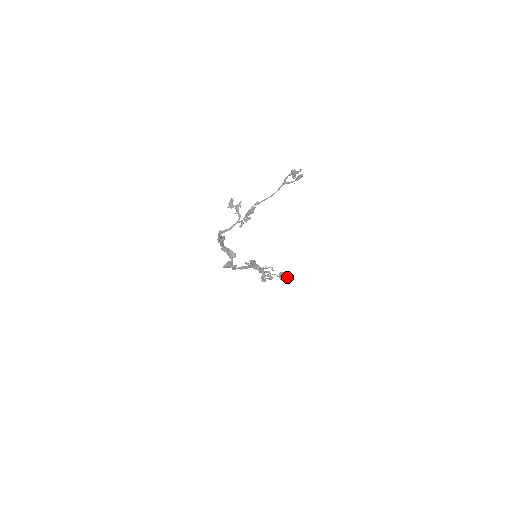
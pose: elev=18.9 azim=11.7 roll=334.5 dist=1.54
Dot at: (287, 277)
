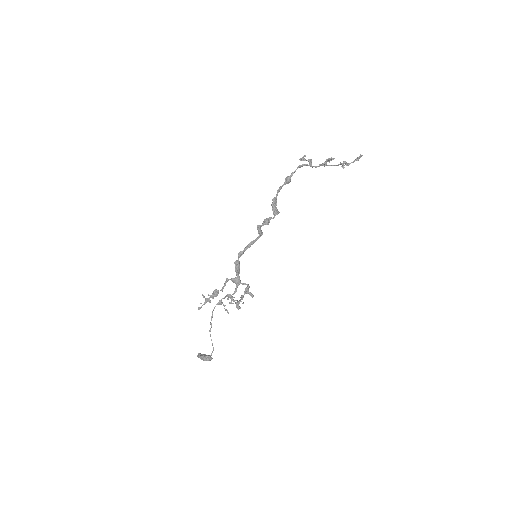
Dot at: (210, 355)
